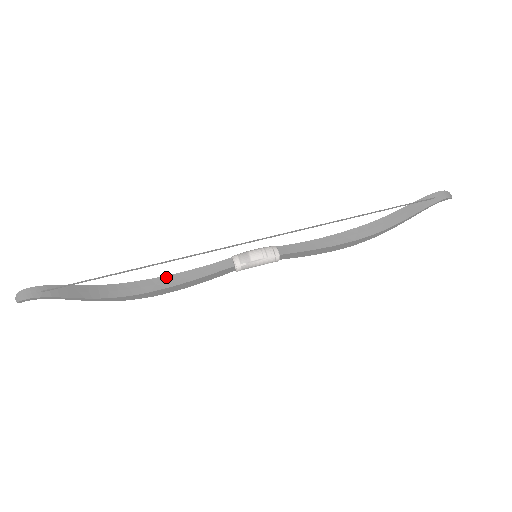
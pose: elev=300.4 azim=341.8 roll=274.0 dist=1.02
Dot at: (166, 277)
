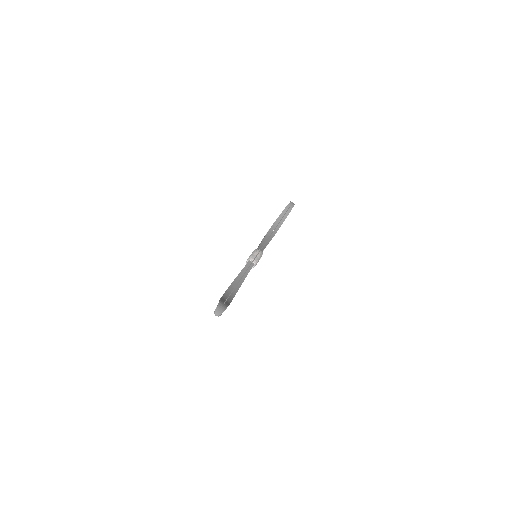
Dot at: (233, 283)
